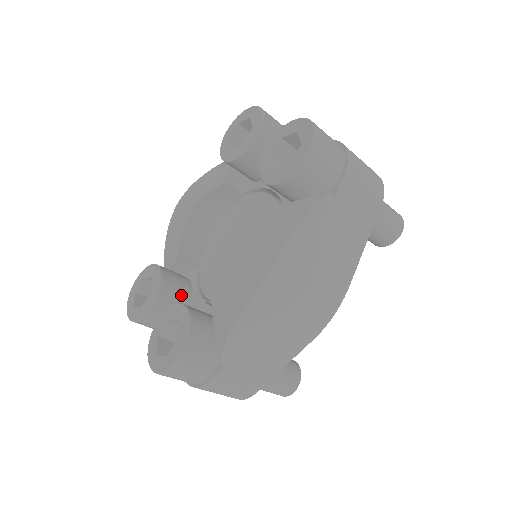
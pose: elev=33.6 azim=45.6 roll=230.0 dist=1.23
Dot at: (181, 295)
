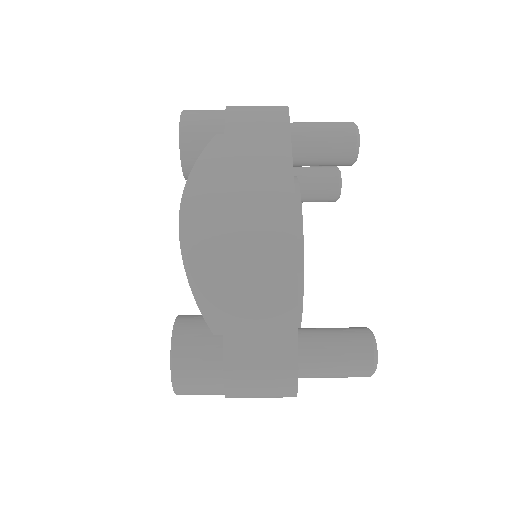
Dot at: occluded
